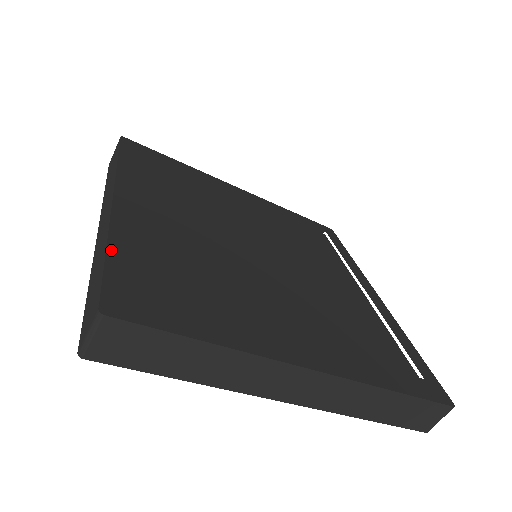
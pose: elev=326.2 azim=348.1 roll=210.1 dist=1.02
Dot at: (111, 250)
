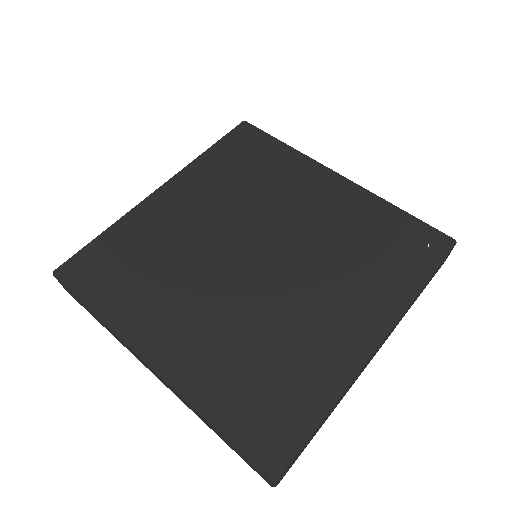
Dot at: (104, 234)
